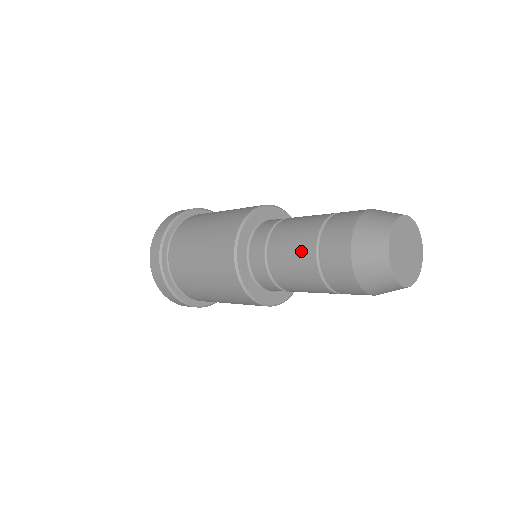
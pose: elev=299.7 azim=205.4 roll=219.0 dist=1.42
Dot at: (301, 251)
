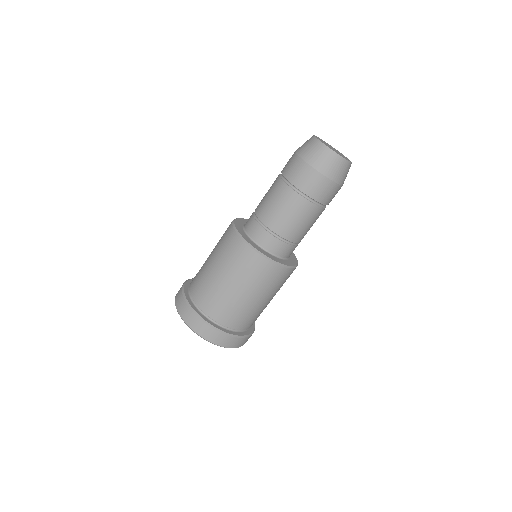
Dot at: (283, 198)
